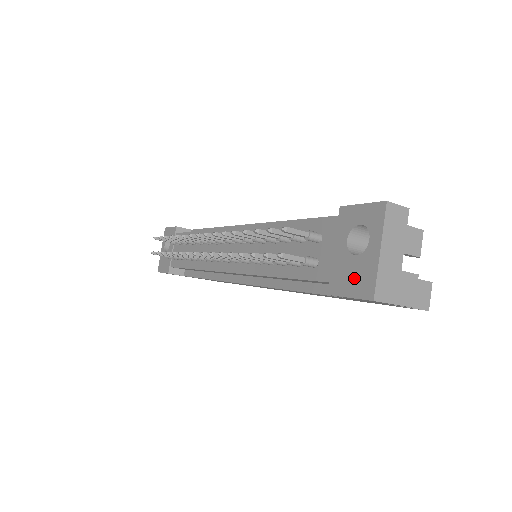
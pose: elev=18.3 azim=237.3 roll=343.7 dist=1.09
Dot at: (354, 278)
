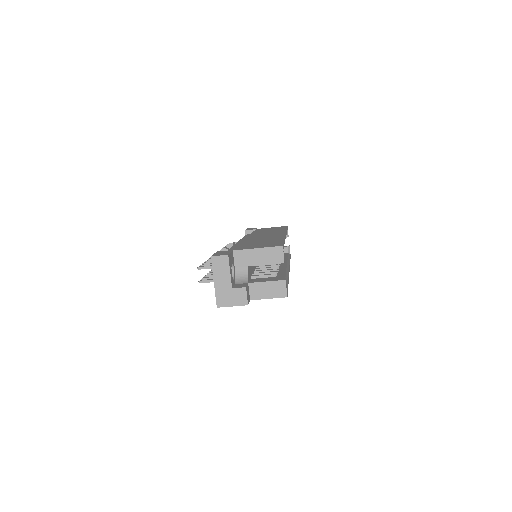
Dot at: occluded
